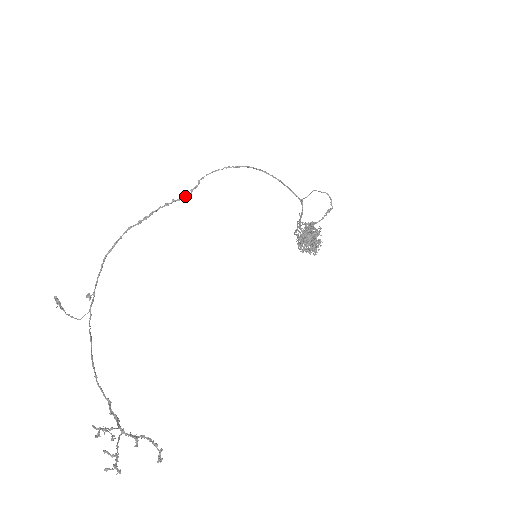
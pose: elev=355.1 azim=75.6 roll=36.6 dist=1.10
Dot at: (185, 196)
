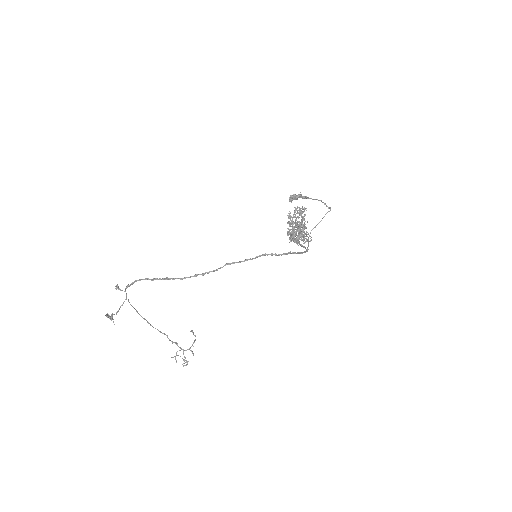
Dot at: occluded
